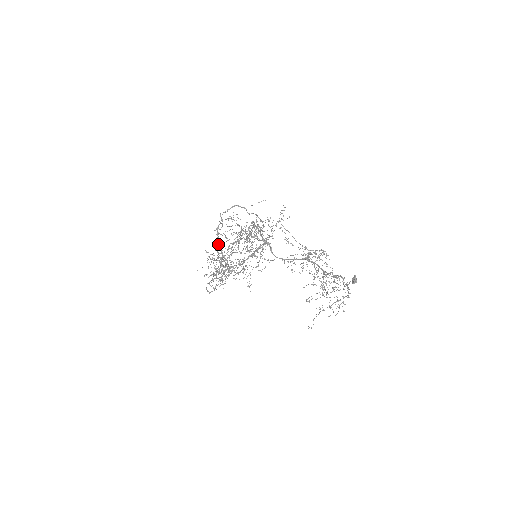
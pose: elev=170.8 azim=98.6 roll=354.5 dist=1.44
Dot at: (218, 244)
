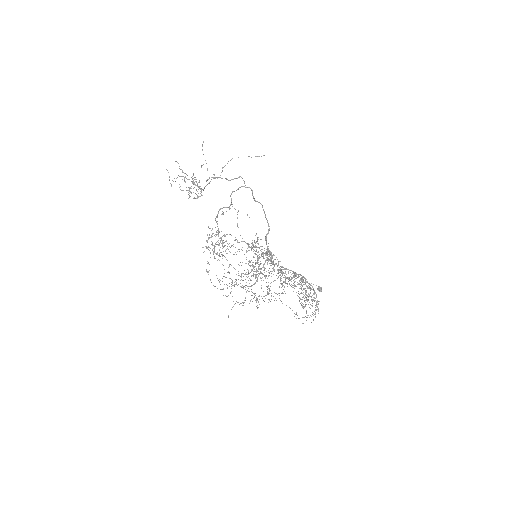
Dot at: (204, 188)
